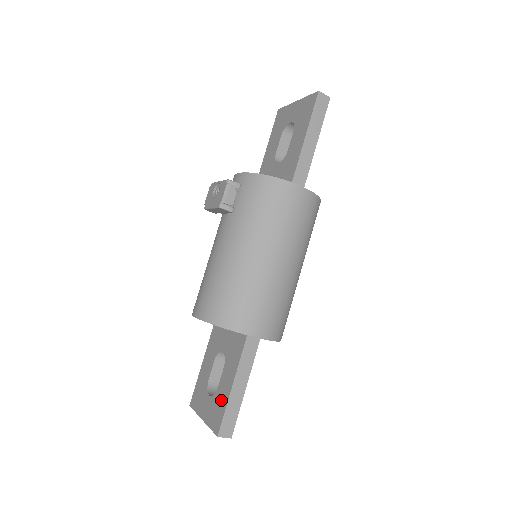
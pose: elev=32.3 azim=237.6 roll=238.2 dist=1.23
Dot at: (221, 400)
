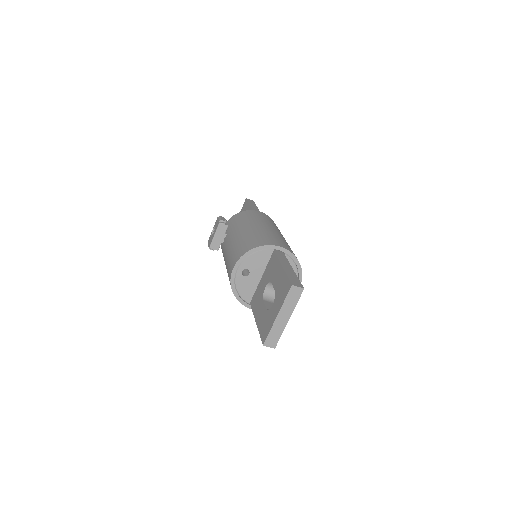
Dot at: (281, 282)
